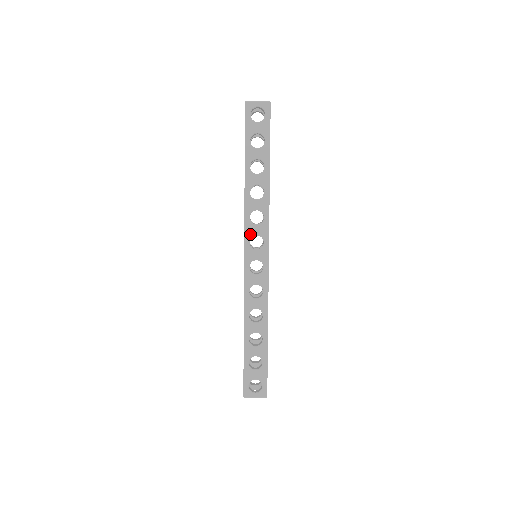
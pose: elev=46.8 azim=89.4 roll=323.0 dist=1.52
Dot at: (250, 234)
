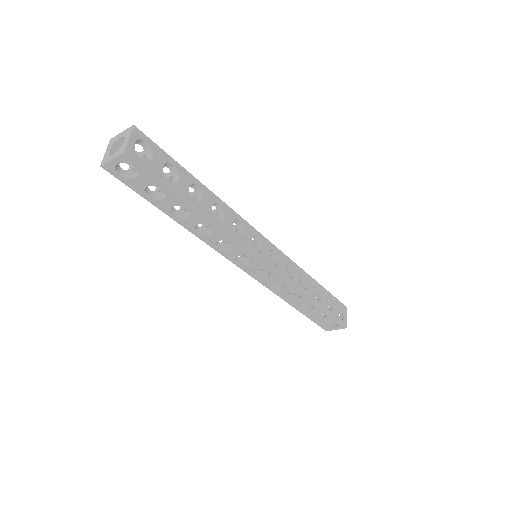
Dot at: (232, 257)
